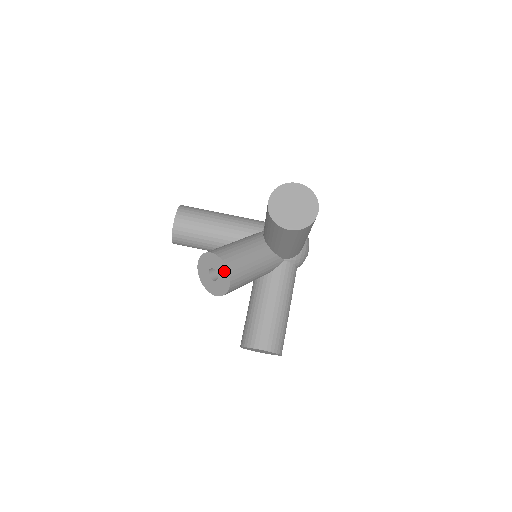
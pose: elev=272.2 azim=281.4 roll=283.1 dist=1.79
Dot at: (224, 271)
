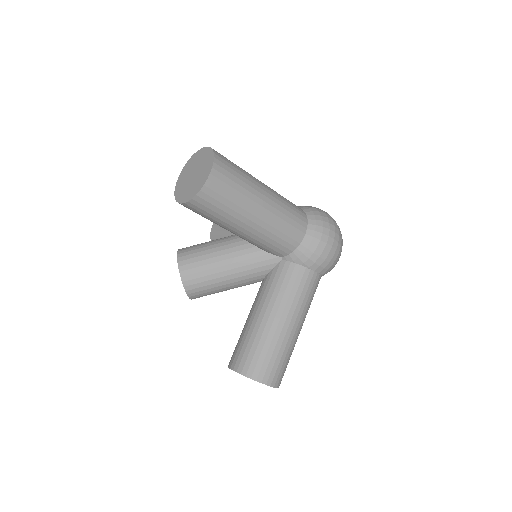
Dot at: occluded
